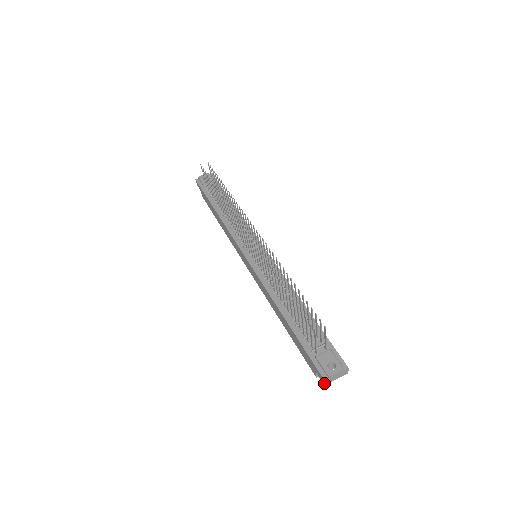
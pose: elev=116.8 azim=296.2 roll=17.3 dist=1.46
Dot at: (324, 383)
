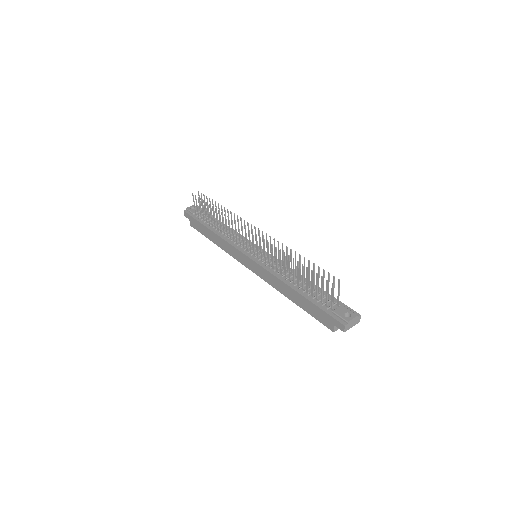
Dot at: (344, 330)
